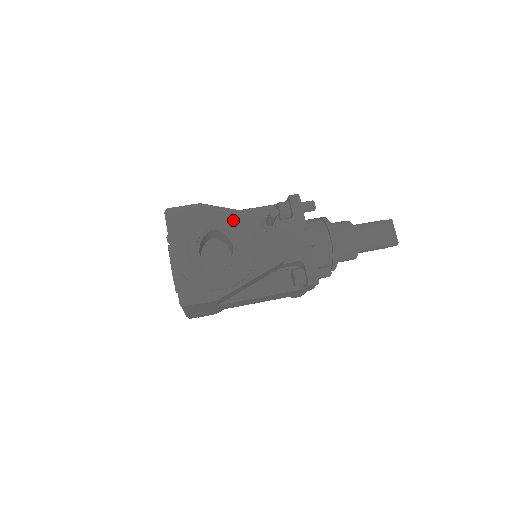
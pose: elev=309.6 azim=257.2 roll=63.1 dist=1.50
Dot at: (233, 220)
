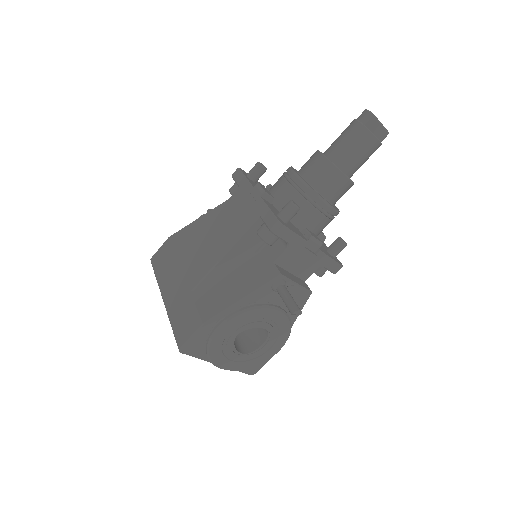
Dot at: (248, 317)
